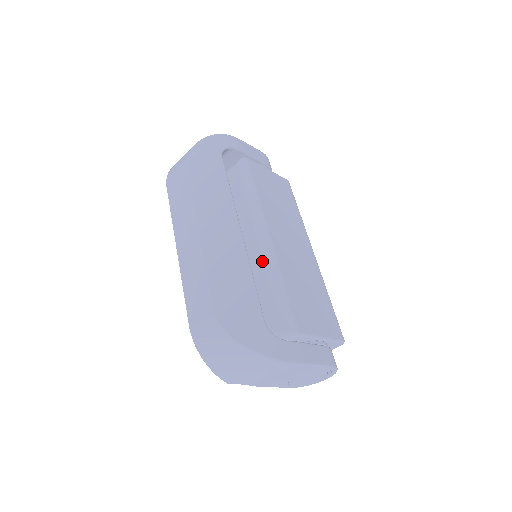
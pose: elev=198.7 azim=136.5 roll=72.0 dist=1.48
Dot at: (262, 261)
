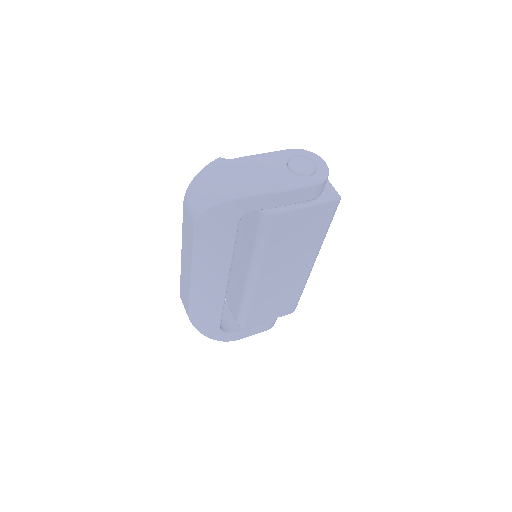
Dot at: (243, 290)
